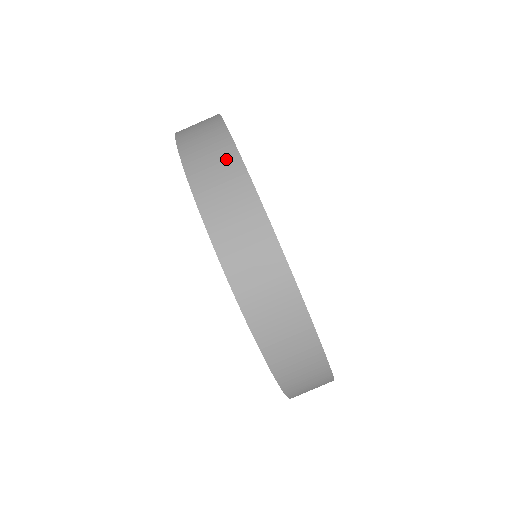
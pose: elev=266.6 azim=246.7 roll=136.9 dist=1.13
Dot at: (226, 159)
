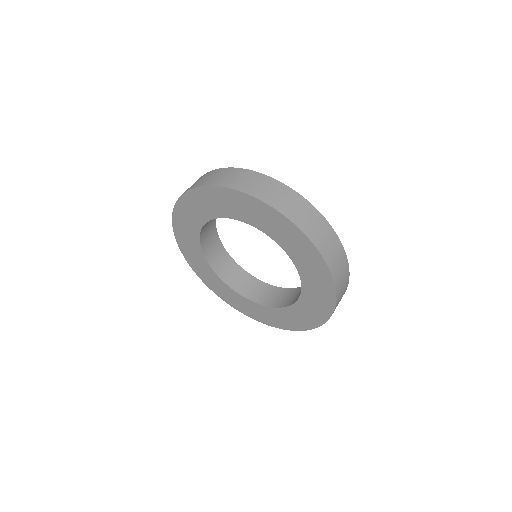
Dot at: (274, 185)
